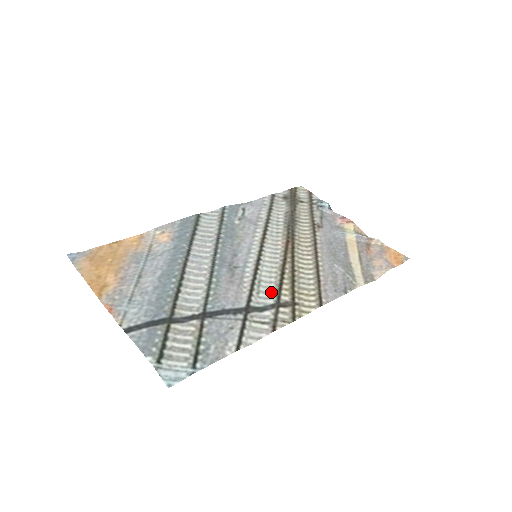
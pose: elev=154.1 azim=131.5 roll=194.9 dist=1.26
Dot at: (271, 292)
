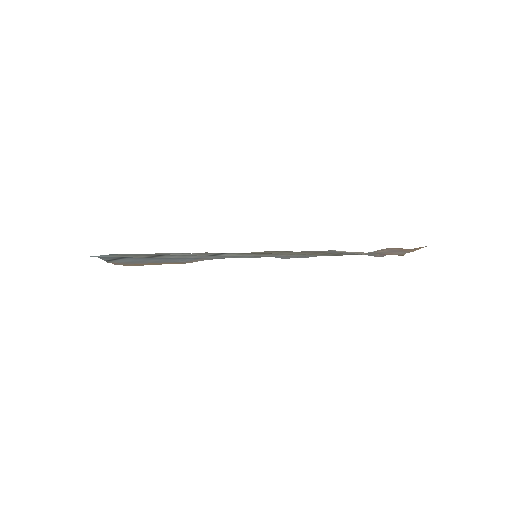
Dot at: (237, 254)
